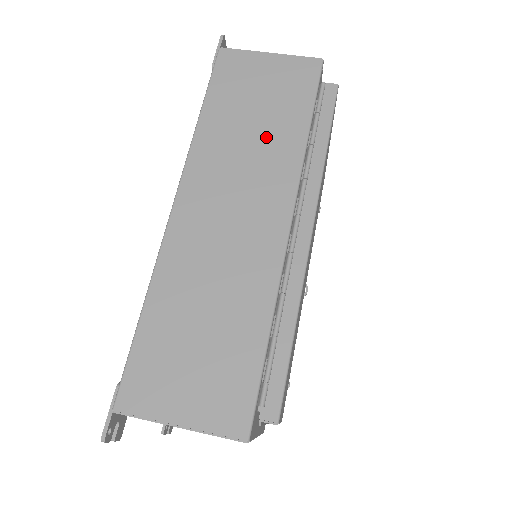
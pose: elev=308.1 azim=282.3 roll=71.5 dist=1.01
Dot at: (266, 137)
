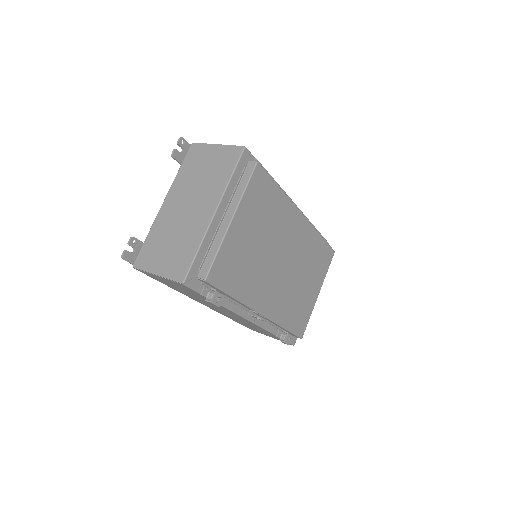
Dot at: occluded
